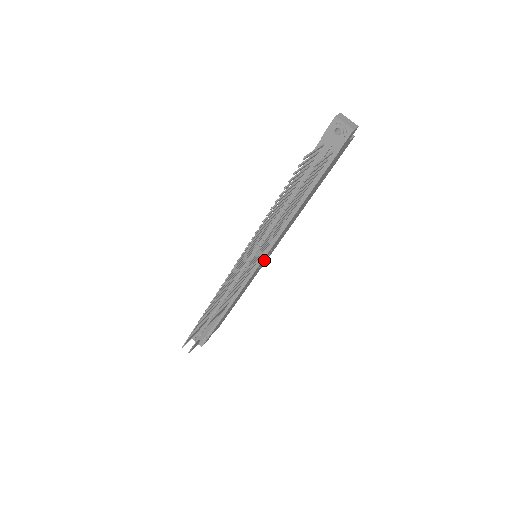
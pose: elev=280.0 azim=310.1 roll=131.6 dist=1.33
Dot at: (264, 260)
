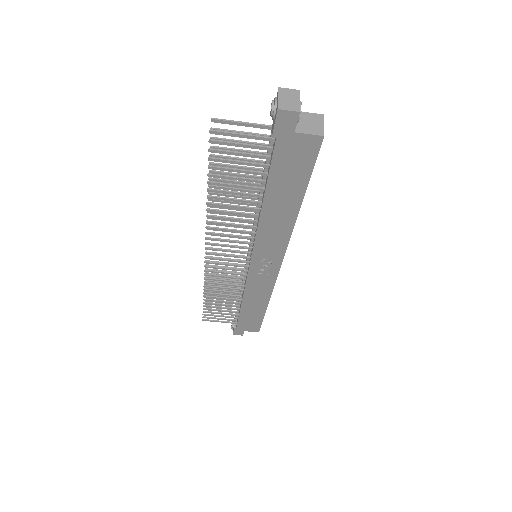
Dot at: (263, 267)
